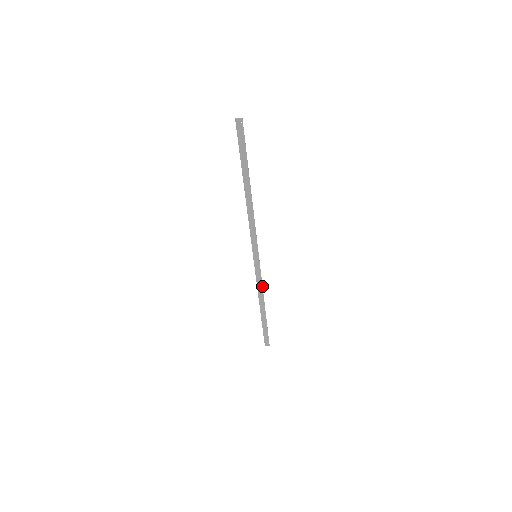
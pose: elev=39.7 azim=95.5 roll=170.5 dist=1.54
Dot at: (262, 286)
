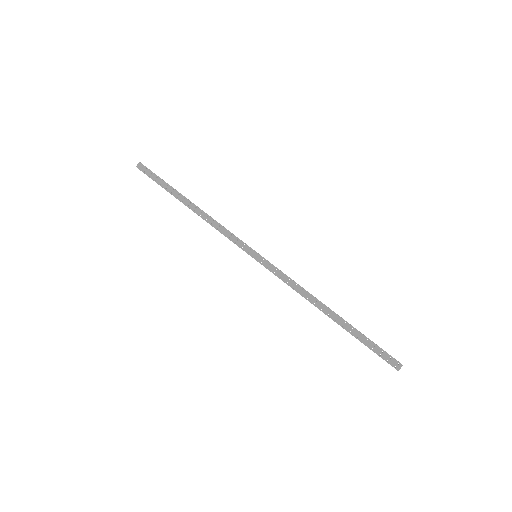
Dot at: (297, 284)
